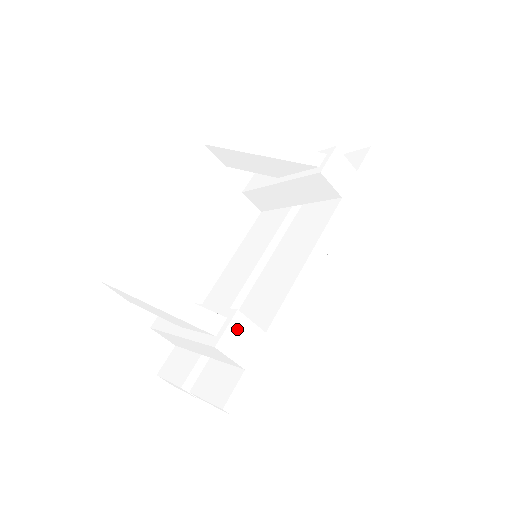
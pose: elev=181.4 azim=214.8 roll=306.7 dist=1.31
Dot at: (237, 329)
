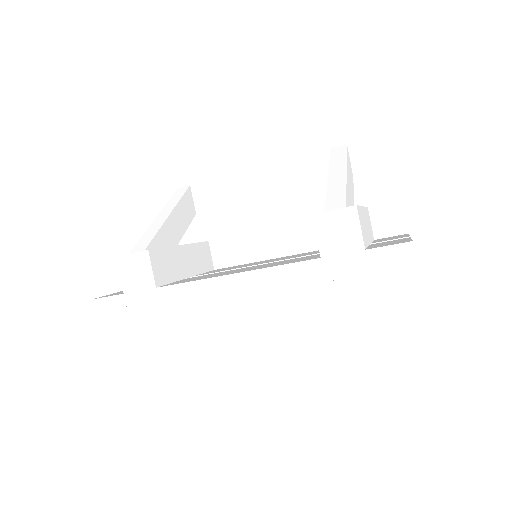
Dot at: (138, 262)
